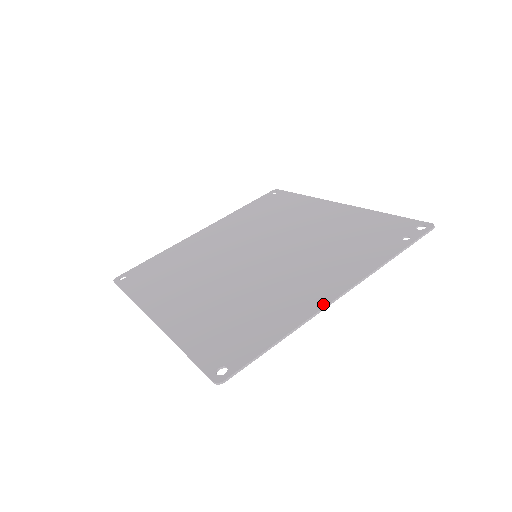
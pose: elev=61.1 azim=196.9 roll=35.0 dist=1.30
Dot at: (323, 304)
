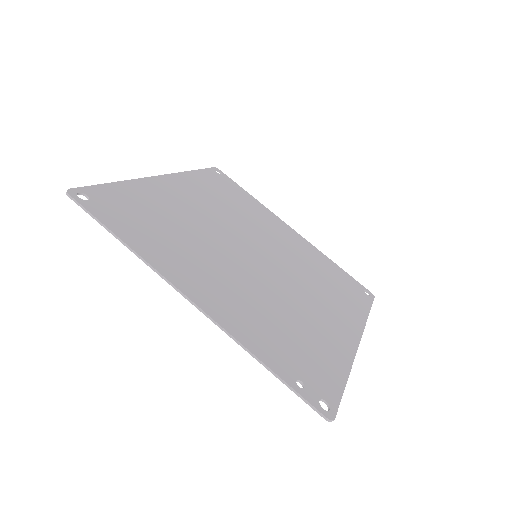
Dot at: (175, 282)
